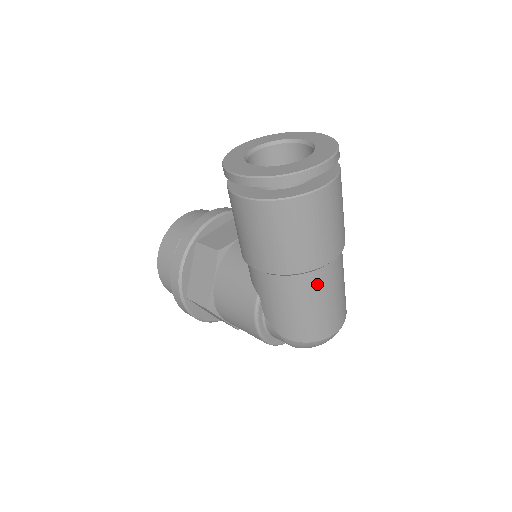
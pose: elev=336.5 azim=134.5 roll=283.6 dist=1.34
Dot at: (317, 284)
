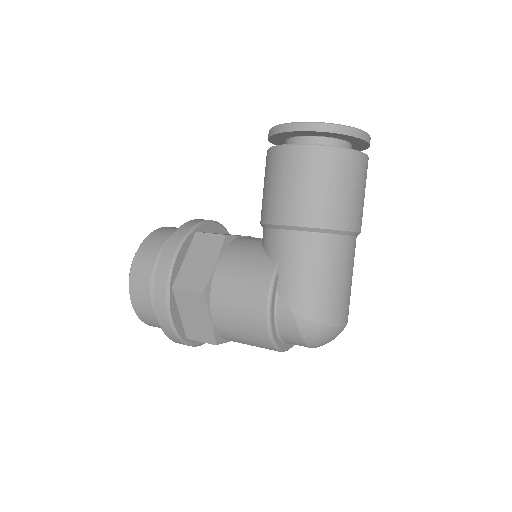
Dot at: (343, 252)
